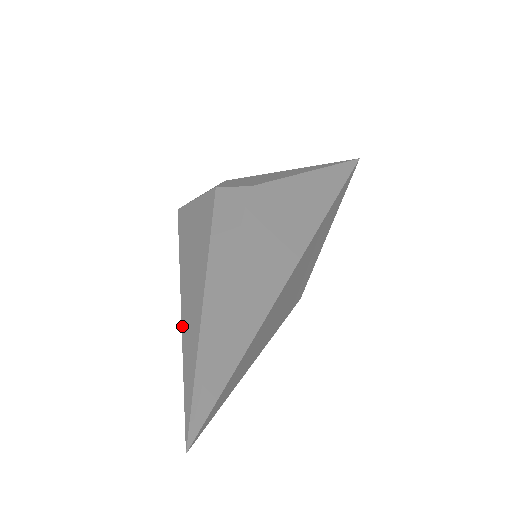
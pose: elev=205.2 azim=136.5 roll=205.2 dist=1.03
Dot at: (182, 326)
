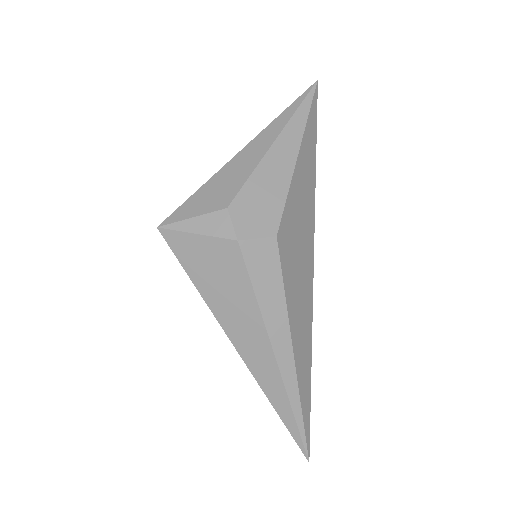
Dot at: (258, 382)
